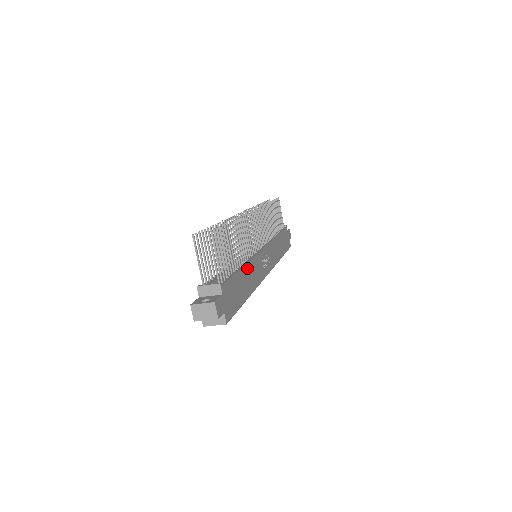
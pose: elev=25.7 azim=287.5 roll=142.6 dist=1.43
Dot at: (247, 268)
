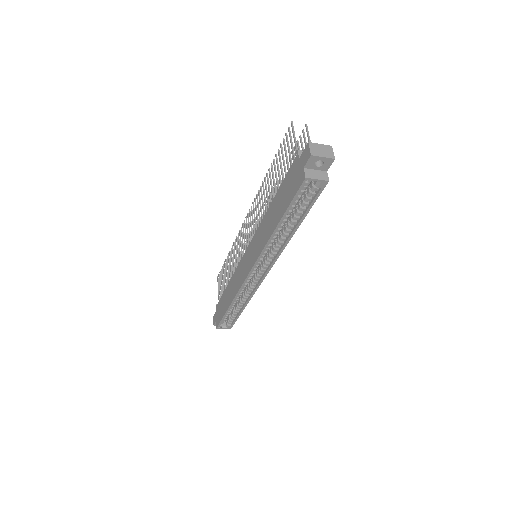
Dot at: occluded
